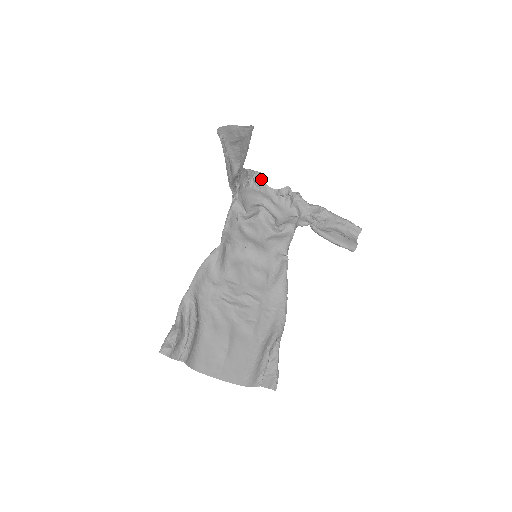
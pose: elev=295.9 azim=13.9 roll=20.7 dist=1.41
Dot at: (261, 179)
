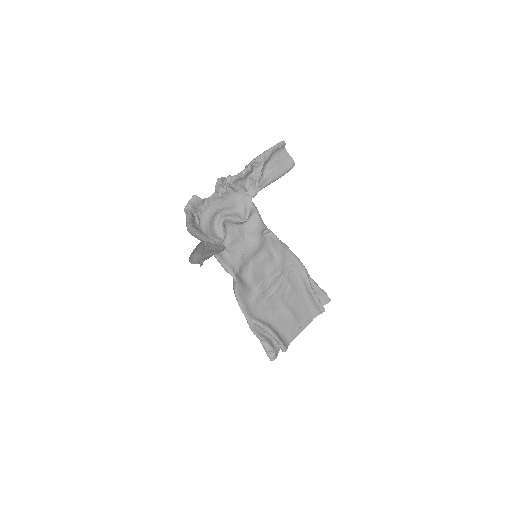
Dot at: (200, 201)
